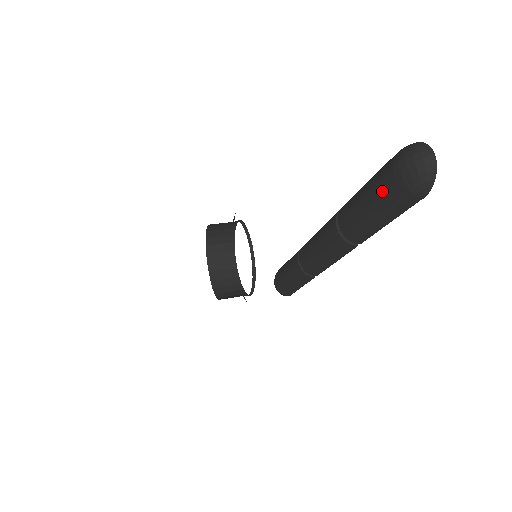
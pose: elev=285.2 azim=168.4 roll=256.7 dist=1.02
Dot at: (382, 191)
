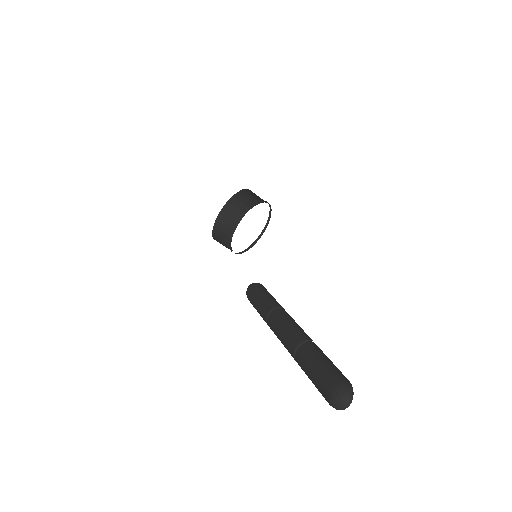
Dot at: (322, 381)
